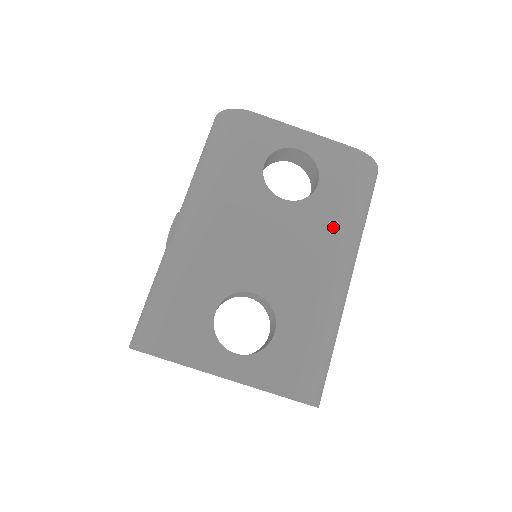
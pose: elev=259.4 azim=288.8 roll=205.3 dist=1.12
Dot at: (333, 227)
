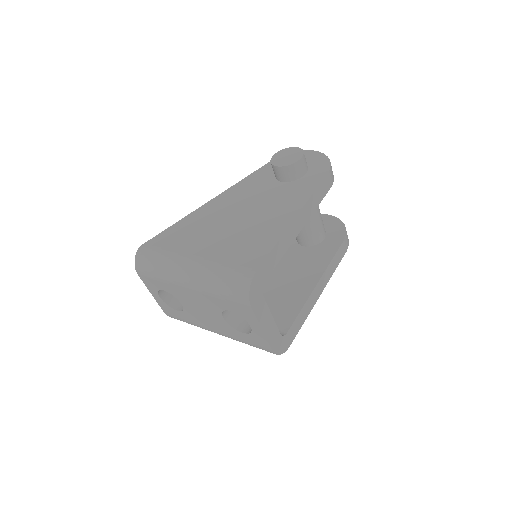
Dot at: (230, 336)
